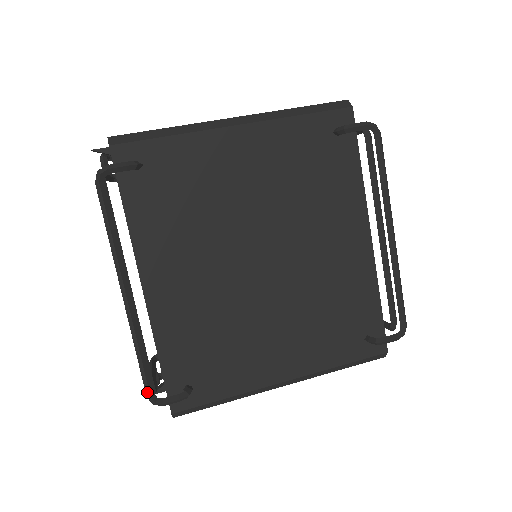
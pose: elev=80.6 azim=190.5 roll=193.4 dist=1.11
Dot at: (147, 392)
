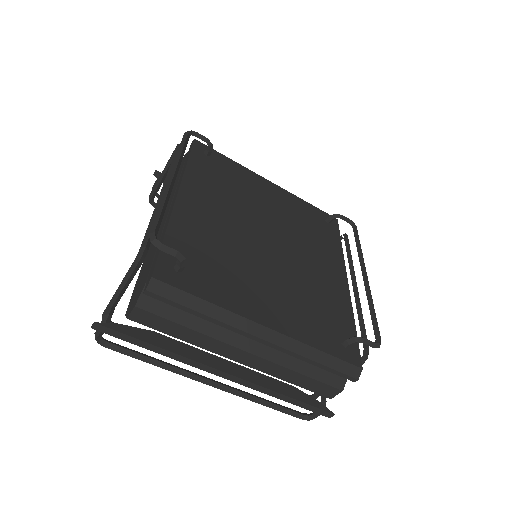
Dot at: (152, 229)
